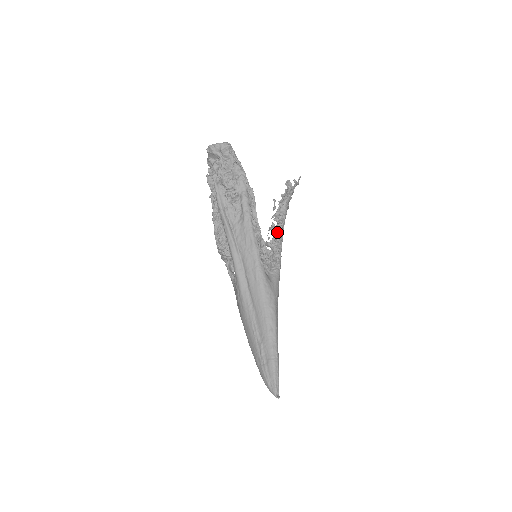
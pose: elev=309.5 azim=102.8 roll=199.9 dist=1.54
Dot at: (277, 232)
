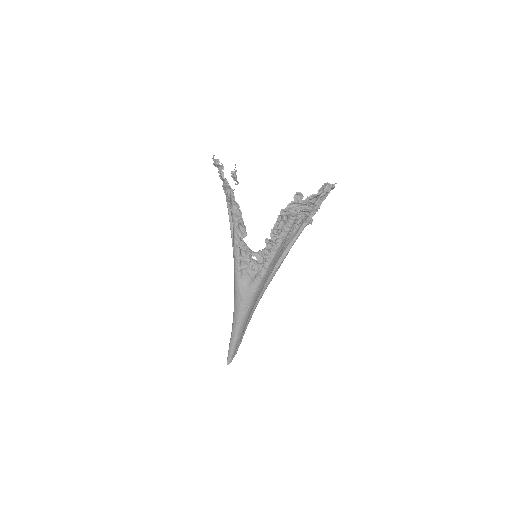
Dot at: (268, 245)
